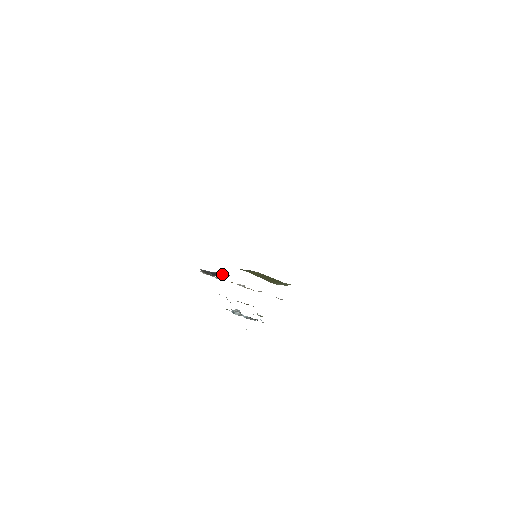
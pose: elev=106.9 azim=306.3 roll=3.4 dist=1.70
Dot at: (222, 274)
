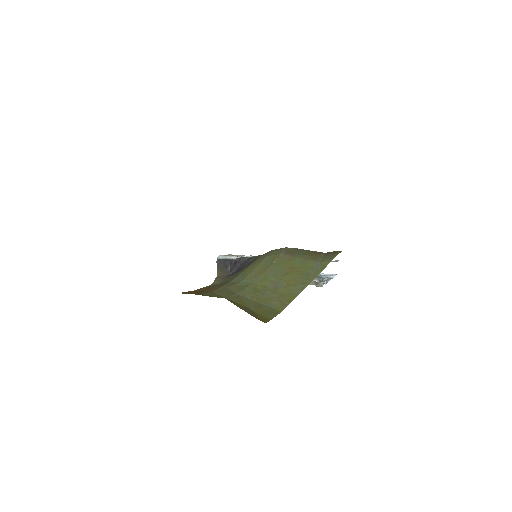
Dot at: (244, 260)
